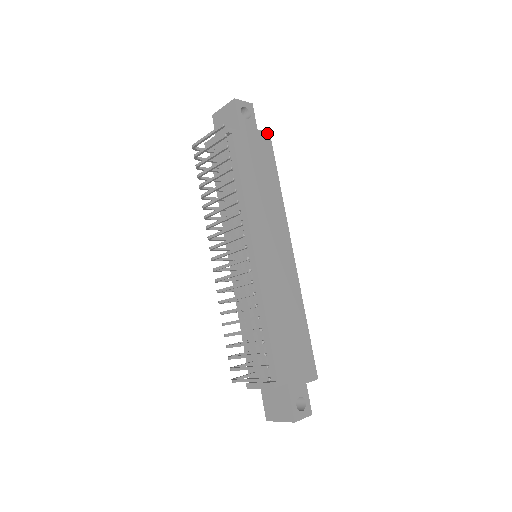
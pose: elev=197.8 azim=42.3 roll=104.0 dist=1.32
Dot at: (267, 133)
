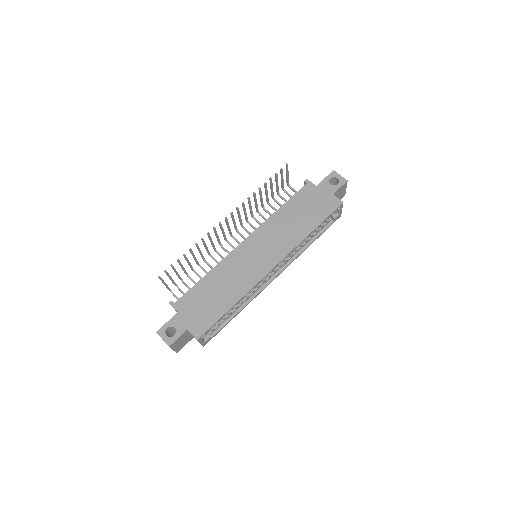
Dot at: (340, 201)
